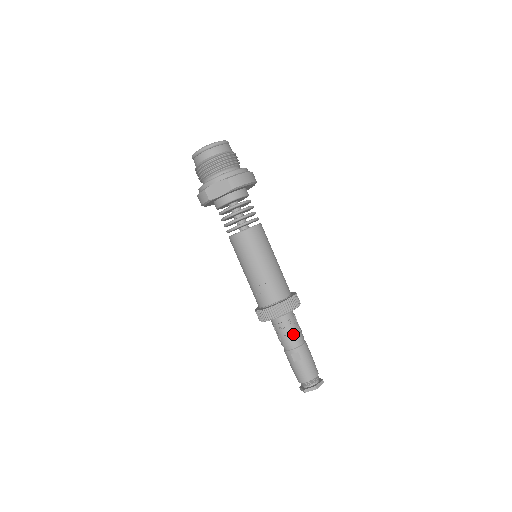
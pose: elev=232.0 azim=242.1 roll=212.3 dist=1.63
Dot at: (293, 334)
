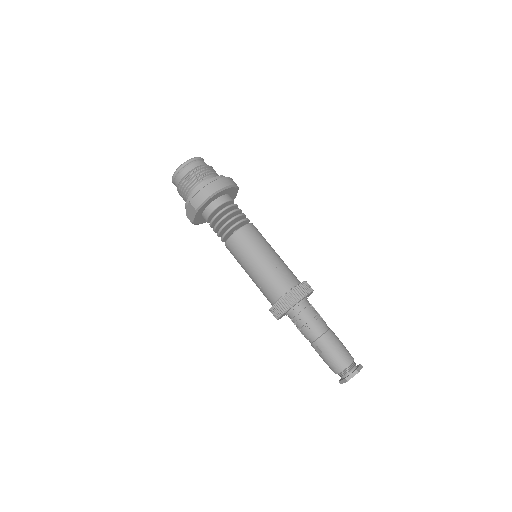
Dot at: (306, 328)
